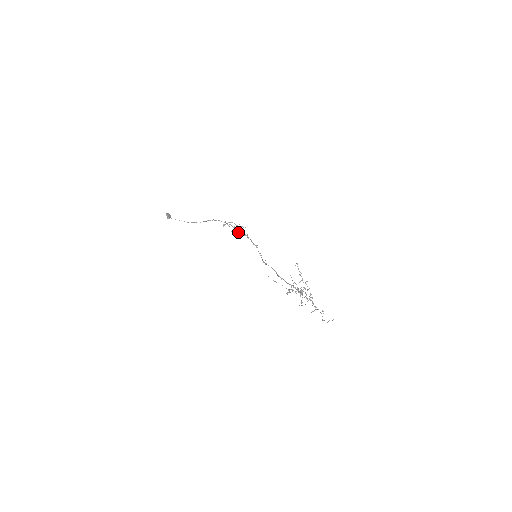
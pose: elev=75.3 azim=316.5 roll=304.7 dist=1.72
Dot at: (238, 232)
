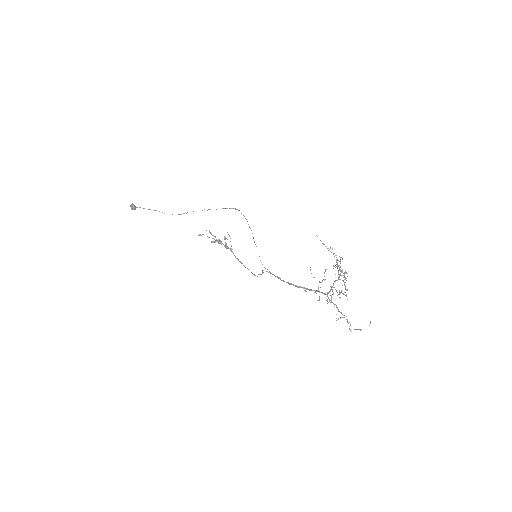
Dot at: (220, 242)
